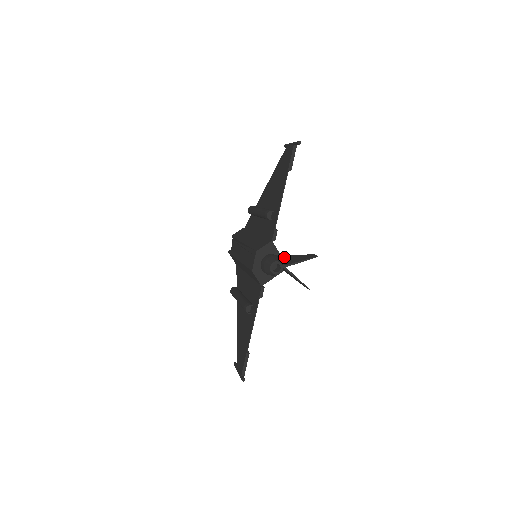
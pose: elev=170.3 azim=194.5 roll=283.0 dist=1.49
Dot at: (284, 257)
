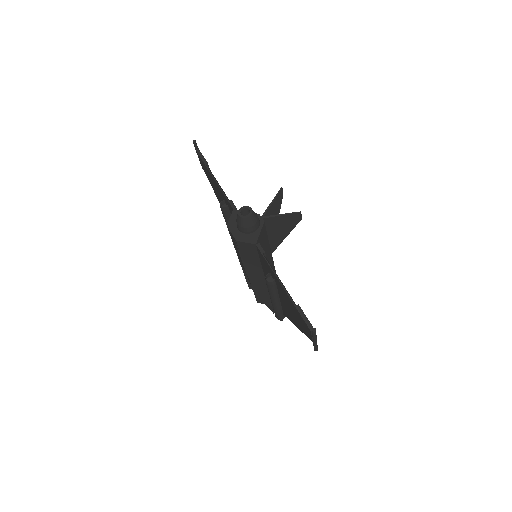
Dot at: occluded
